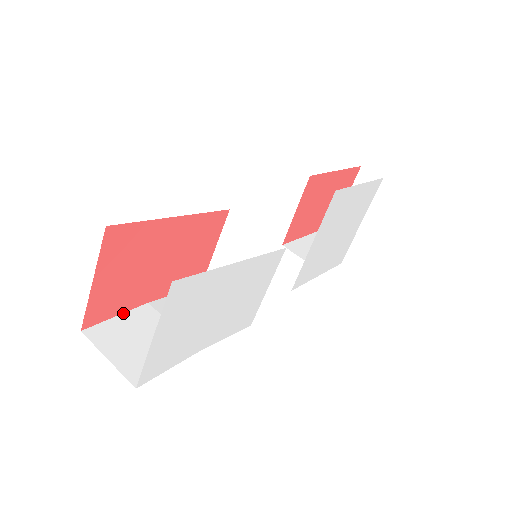
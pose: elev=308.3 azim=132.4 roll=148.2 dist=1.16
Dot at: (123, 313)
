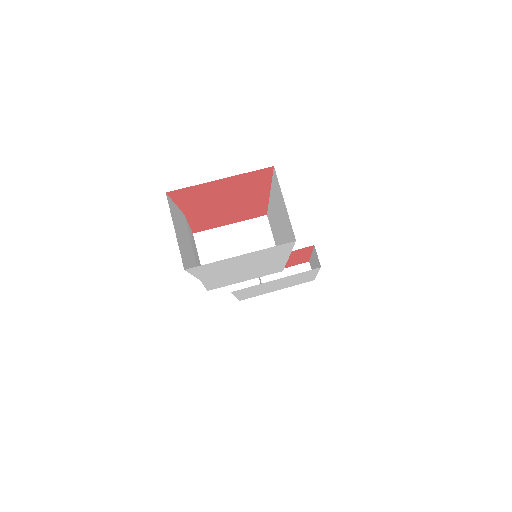
Dot at: (178, 206)
